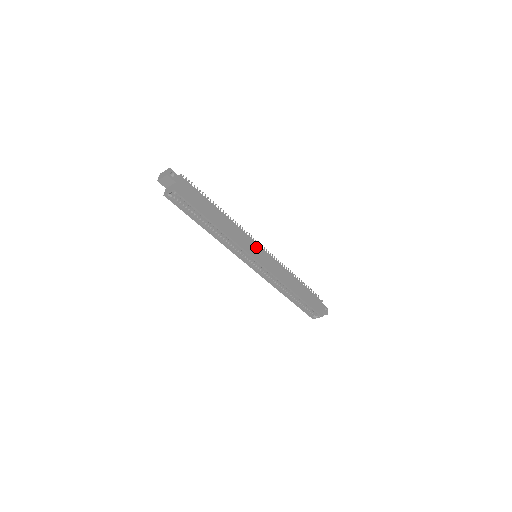
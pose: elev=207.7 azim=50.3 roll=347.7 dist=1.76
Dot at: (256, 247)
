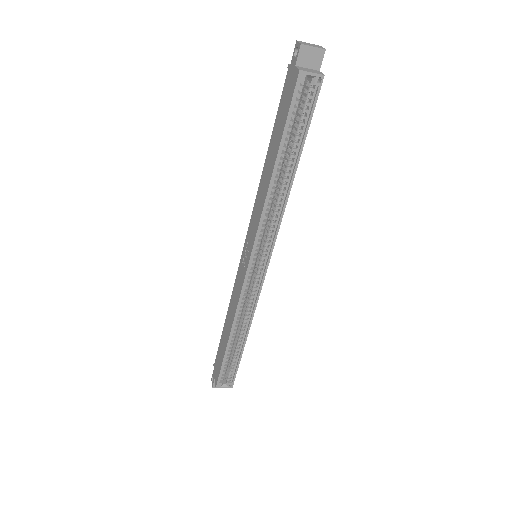
Dot at: occluded
